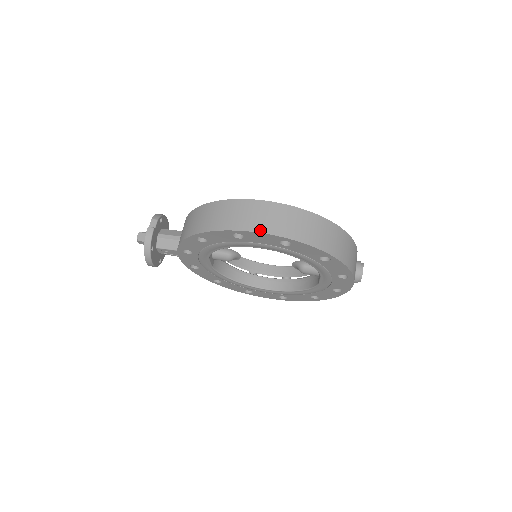
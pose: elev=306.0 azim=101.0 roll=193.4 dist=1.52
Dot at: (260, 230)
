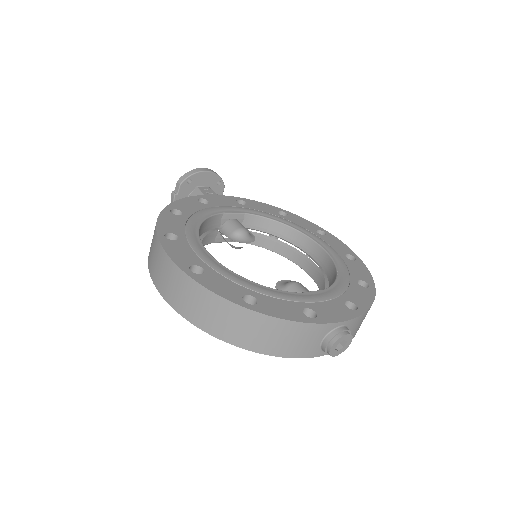
Dot at: (157, 286)
